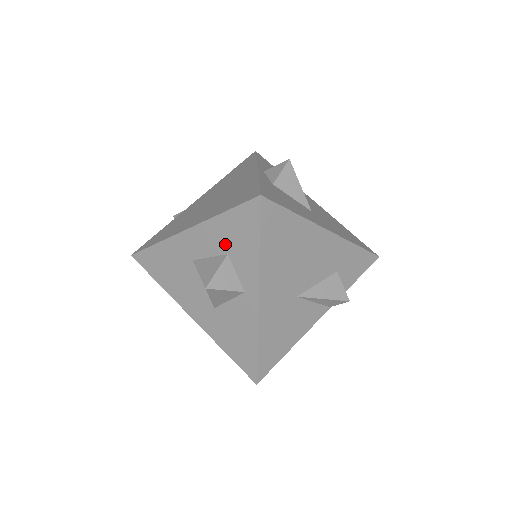
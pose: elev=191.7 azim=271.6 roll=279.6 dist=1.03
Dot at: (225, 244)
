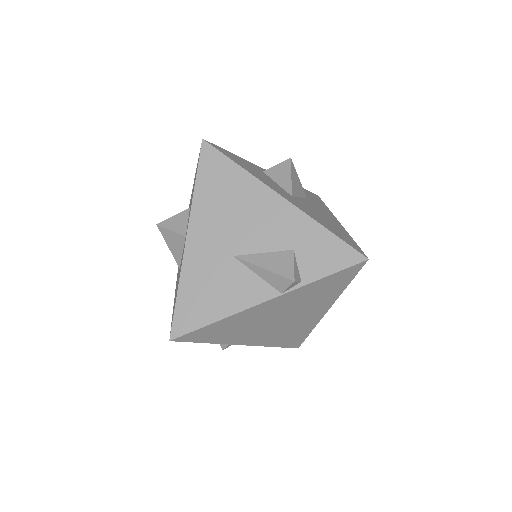
Dot at: (191, 199)
